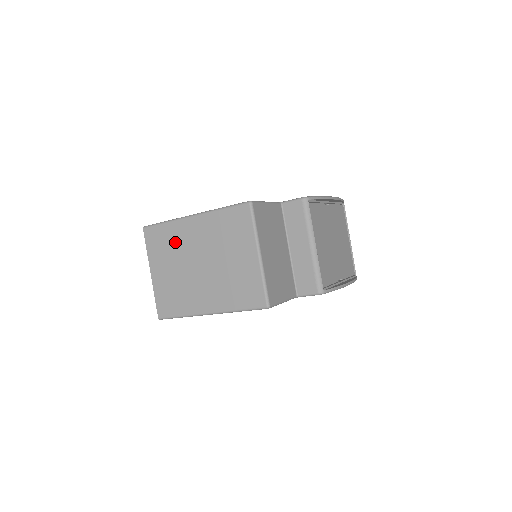
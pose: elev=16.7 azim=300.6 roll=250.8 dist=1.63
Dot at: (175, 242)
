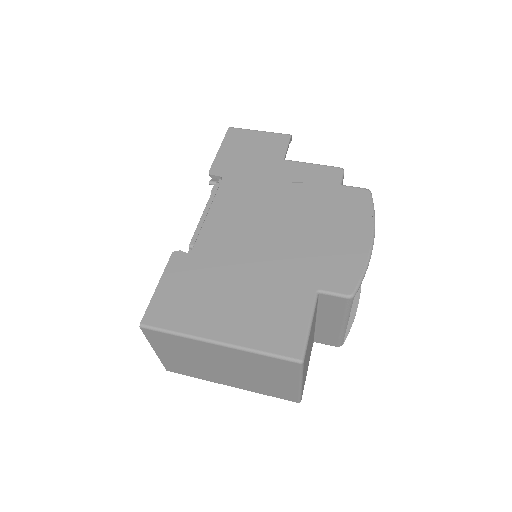
Dot at: (190, 349)
